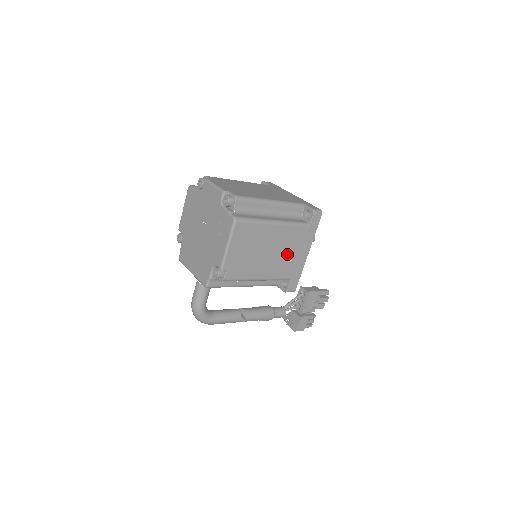
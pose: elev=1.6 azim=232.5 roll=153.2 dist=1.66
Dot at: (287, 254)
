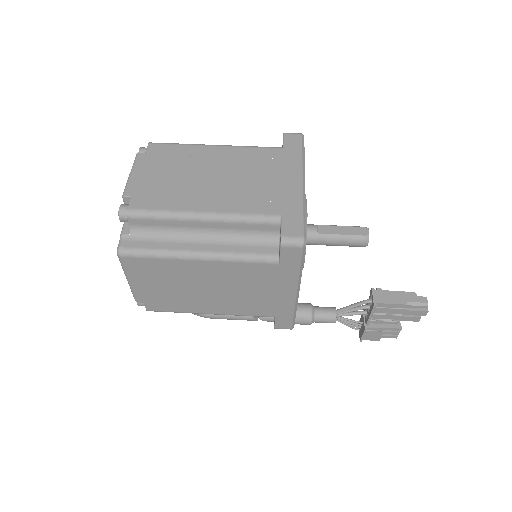
Dot at: (249, 292)
